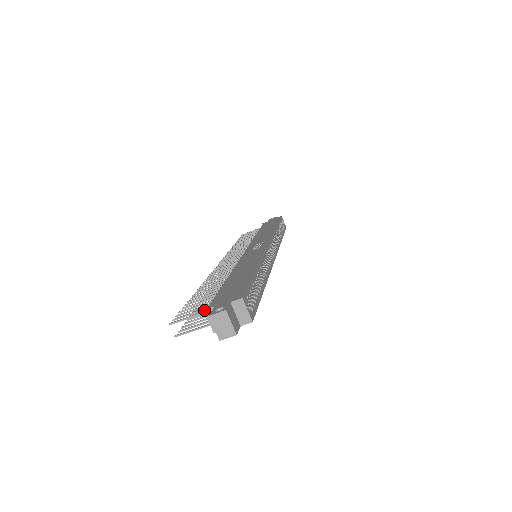
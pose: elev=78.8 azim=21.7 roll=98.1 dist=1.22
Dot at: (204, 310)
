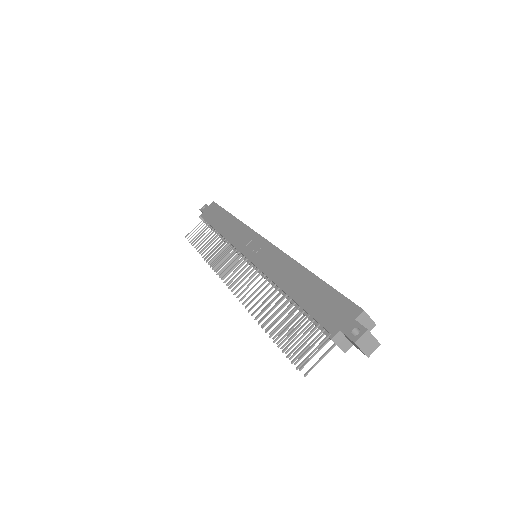
Dot at: (332, 339)
